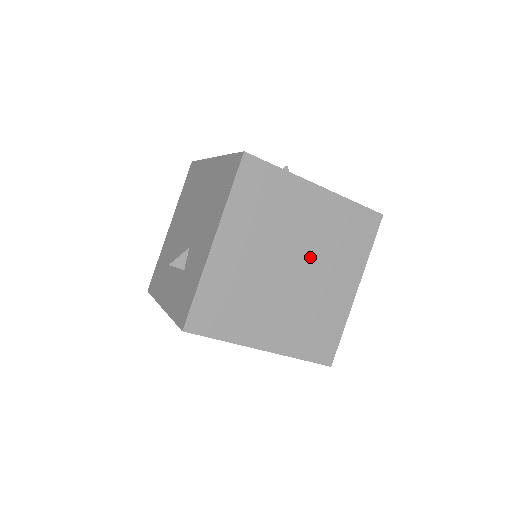
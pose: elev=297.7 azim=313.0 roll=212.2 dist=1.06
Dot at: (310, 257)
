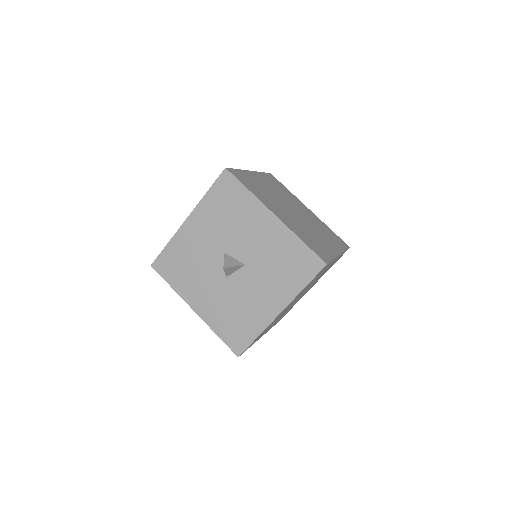
Dot at: (303, 292)
